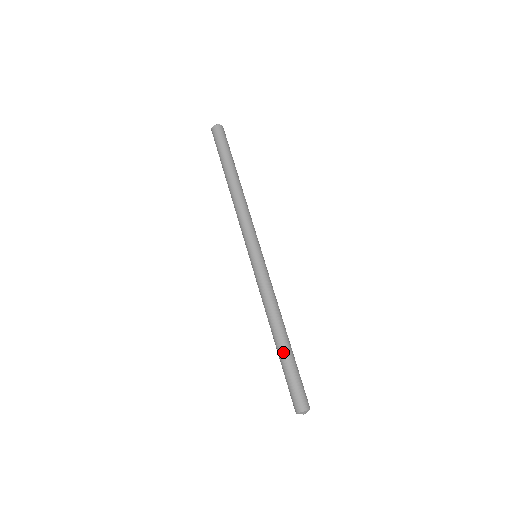
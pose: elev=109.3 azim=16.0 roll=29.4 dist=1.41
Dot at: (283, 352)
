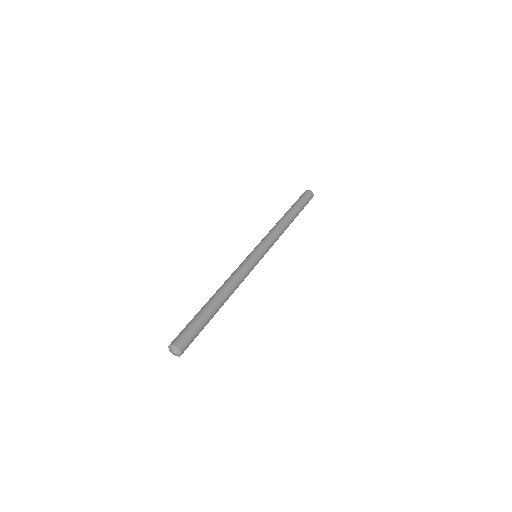
Dot at: (212, 308)
